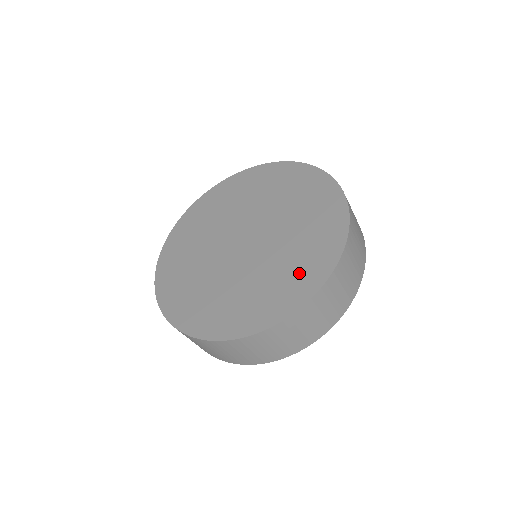
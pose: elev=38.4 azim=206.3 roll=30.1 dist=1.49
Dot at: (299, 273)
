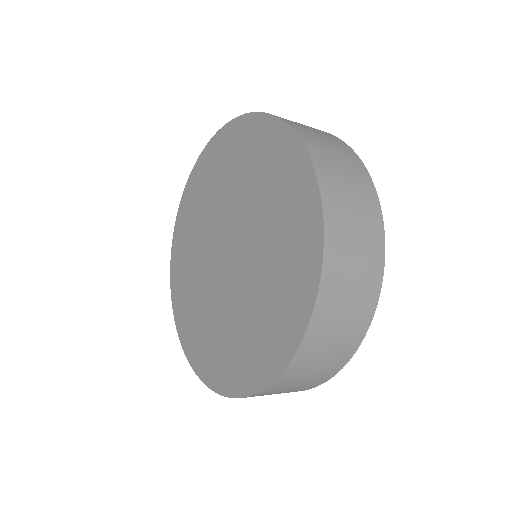
Dot at: (292, 229)
